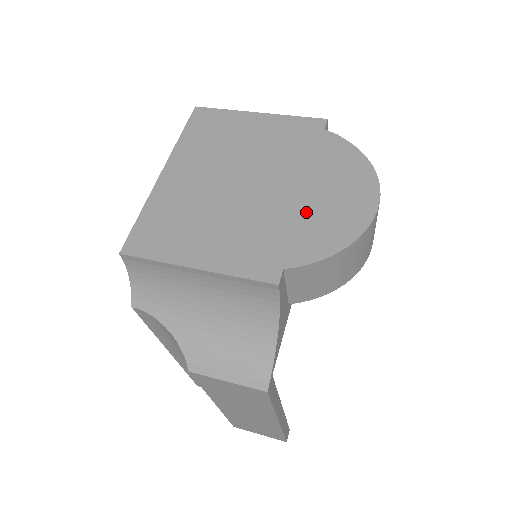
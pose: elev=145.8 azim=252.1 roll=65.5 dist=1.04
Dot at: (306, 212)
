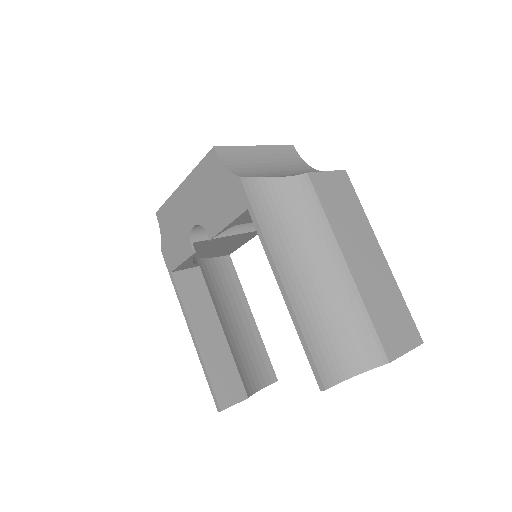
Dot at: occluded
